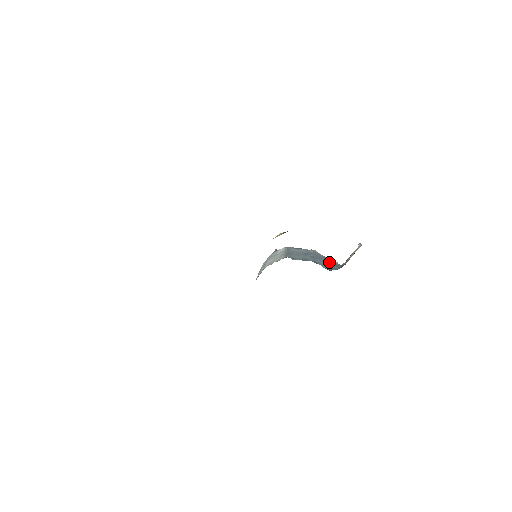
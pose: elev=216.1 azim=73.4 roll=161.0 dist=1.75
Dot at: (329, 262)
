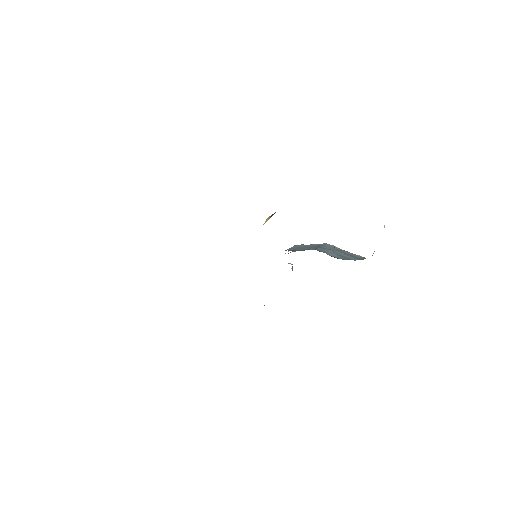
Dot at: (346, 254)
